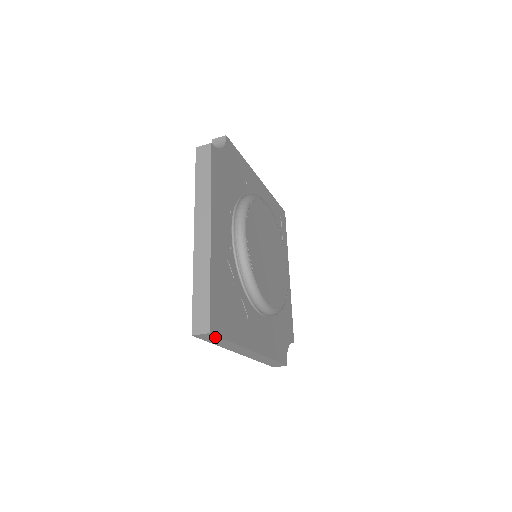
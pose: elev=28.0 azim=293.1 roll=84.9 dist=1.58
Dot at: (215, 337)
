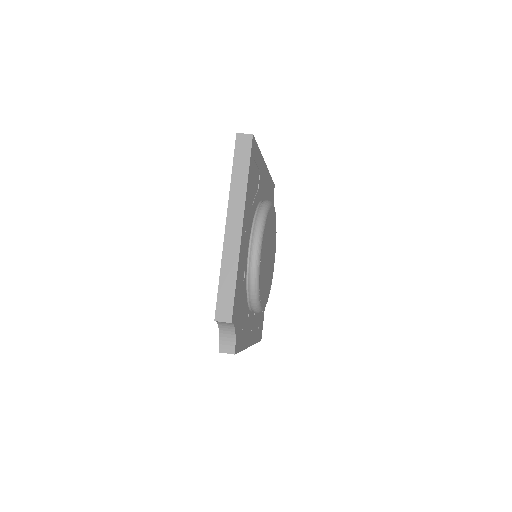
Dot at: occluded
